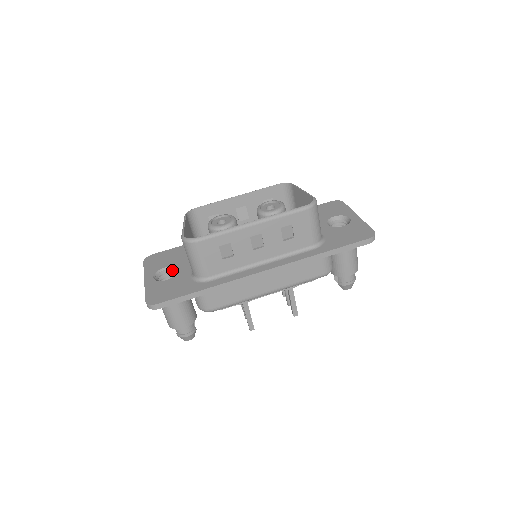
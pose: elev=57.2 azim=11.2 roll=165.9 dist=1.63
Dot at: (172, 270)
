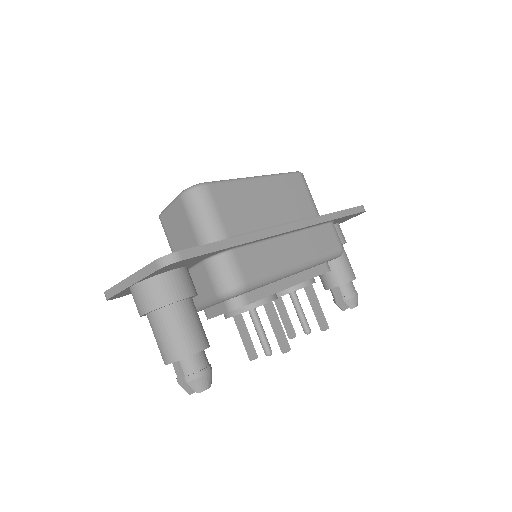
Dot at: occluded
